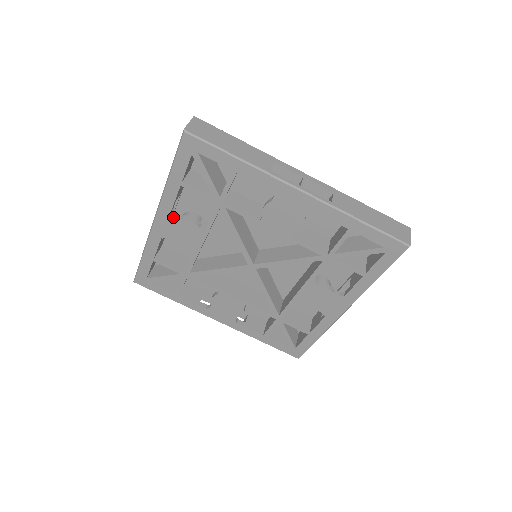
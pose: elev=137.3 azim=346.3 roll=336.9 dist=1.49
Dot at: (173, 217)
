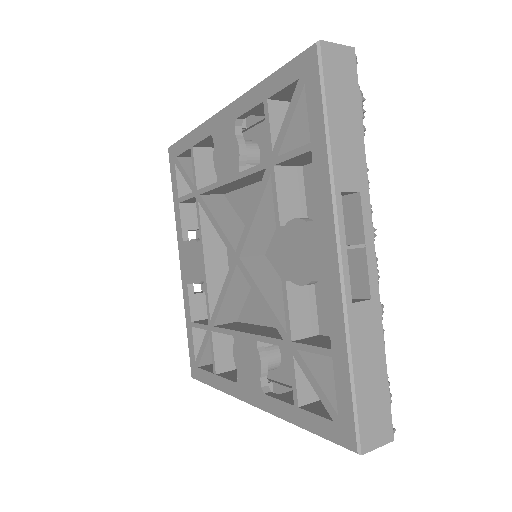
Dot at: (185, 247)
